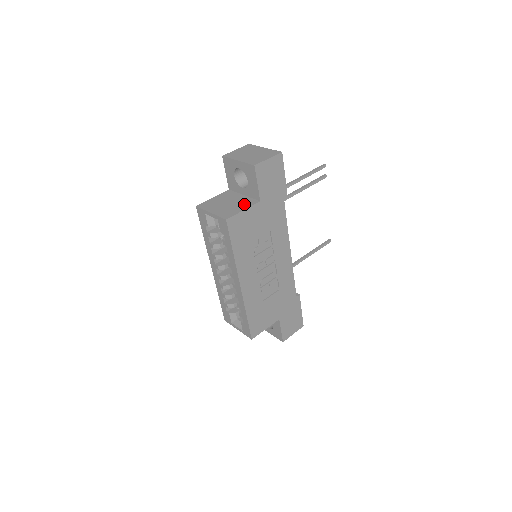
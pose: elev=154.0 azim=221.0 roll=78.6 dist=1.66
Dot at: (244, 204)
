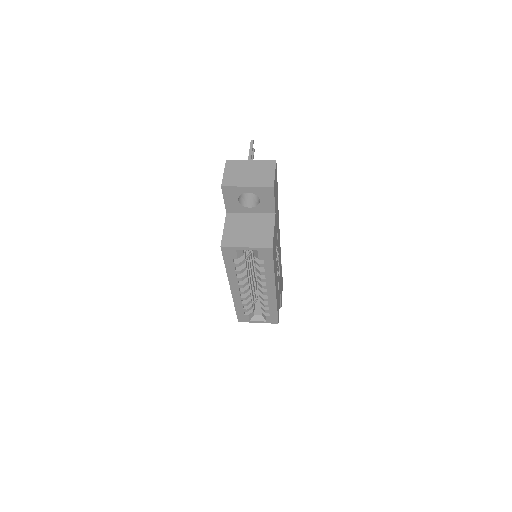
Dot at: (266, 223)
